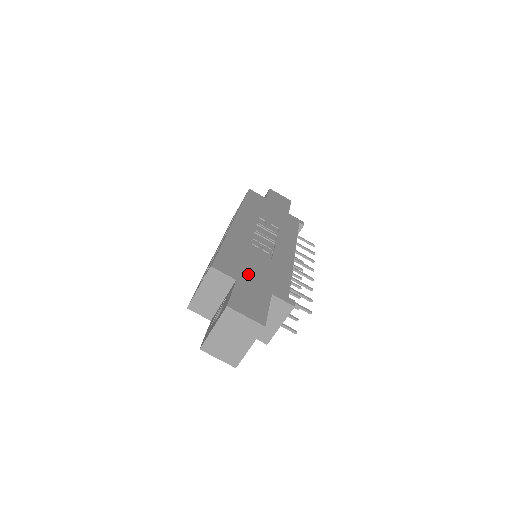
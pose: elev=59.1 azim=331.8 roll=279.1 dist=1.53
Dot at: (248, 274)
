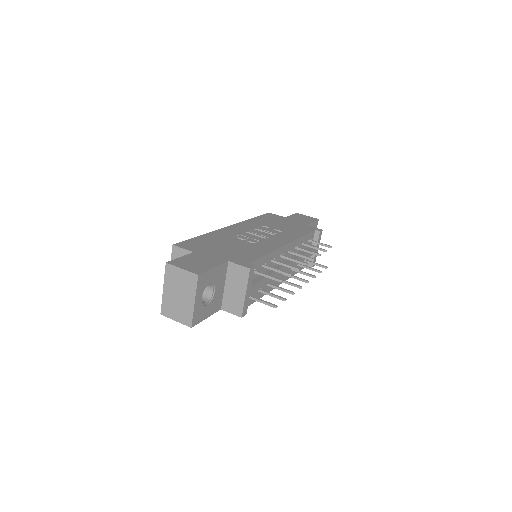
Dot at: (211, 250)
